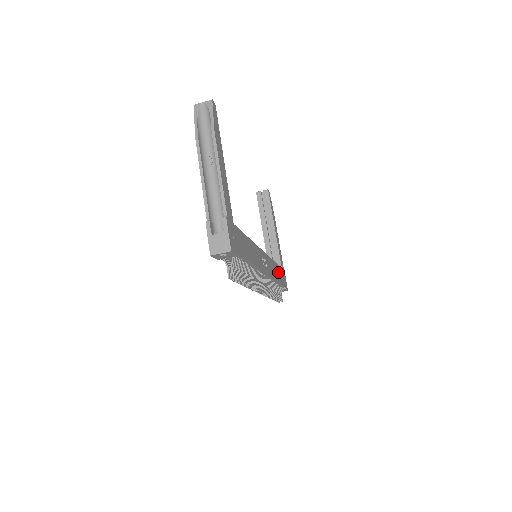
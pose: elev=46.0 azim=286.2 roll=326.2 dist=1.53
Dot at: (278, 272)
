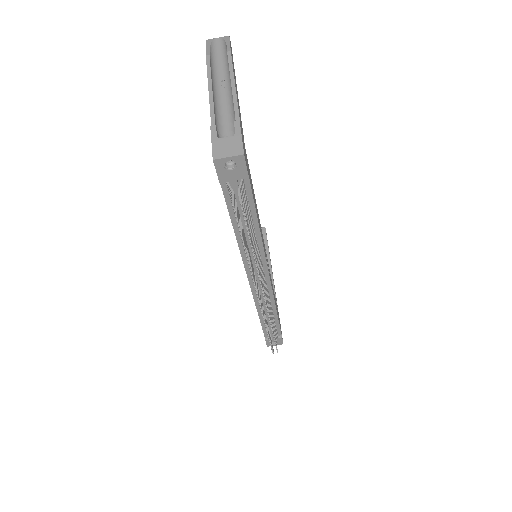
Dot at: (276, 306)
